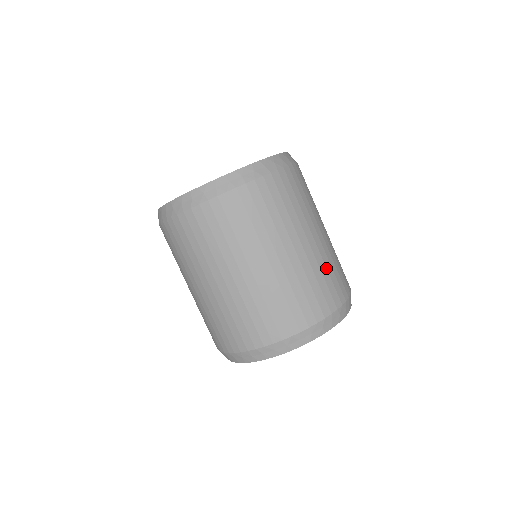
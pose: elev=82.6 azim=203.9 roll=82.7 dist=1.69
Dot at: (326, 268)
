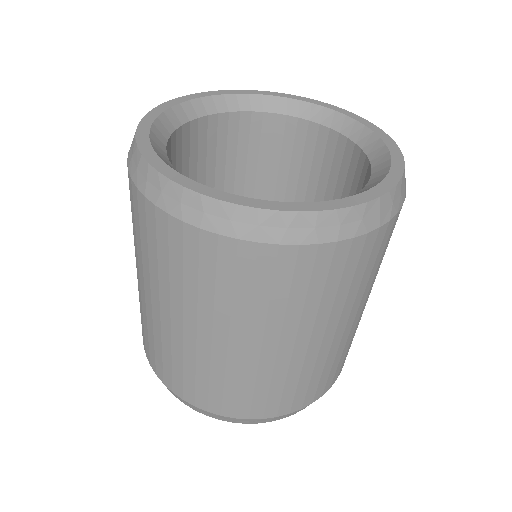
Dot at: (270, 382)
